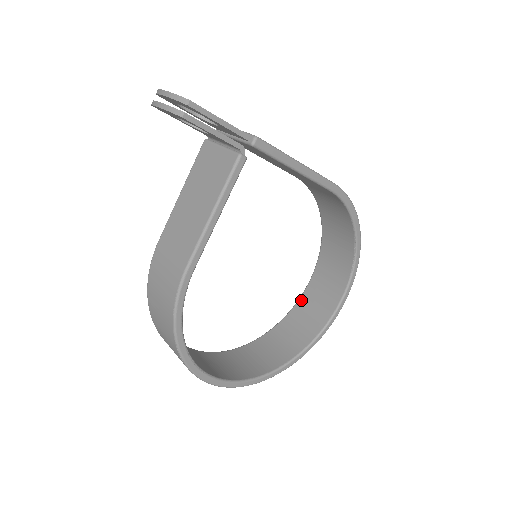
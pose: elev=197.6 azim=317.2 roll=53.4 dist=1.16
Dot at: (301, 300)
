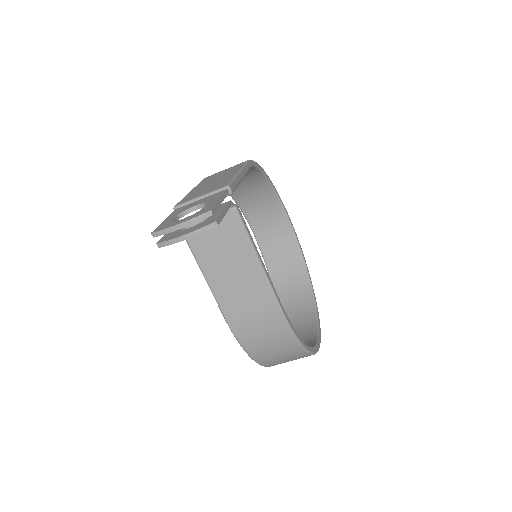
Dot at: (264, 251)
